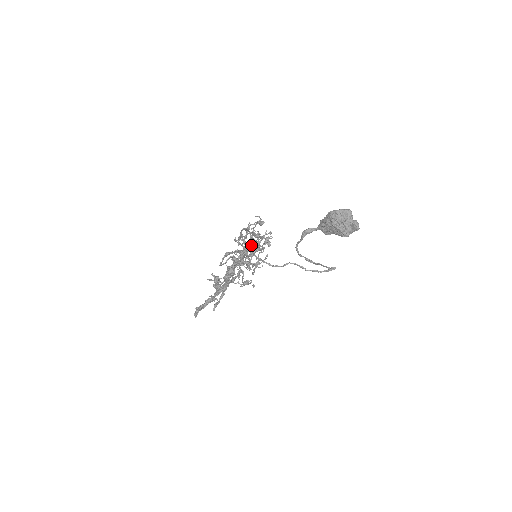
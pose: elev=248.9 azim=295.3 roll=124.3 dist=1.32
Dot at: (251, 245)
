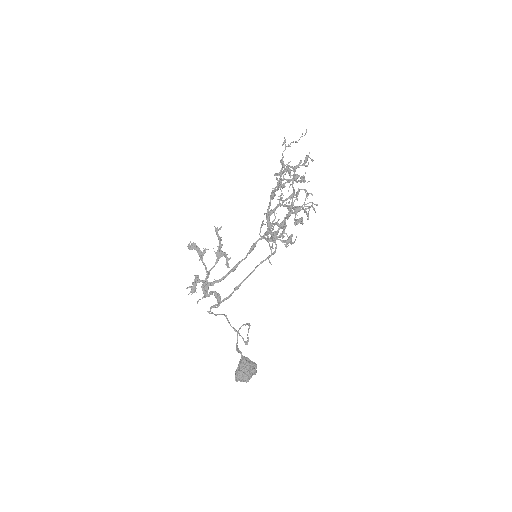
Dot at: (277, 225)
